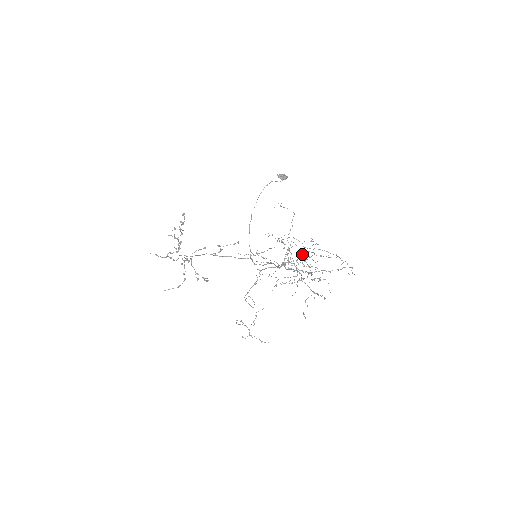
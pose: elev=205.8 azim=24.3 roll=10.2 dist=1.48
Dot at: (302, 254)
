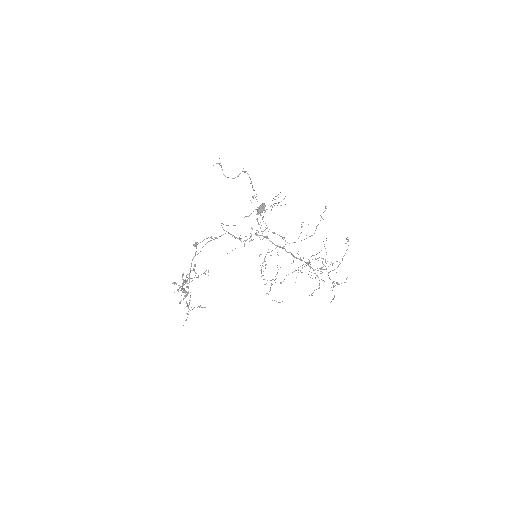
Dot at: occluded
